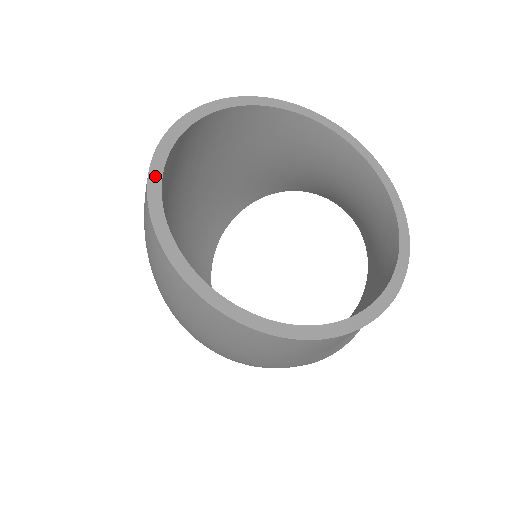
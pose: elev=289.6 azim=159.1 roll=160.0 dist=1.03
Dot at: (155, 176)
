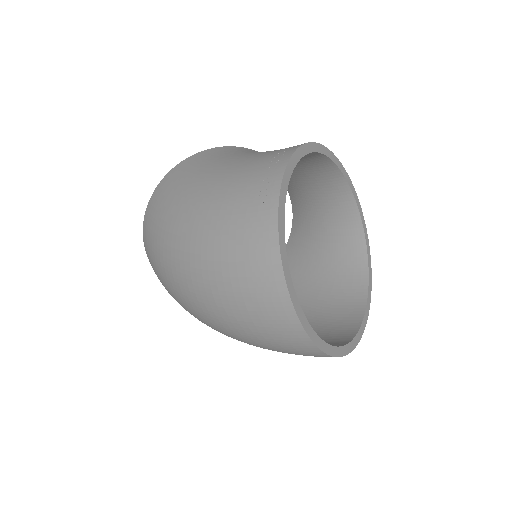
Dot at: (293, 294)
